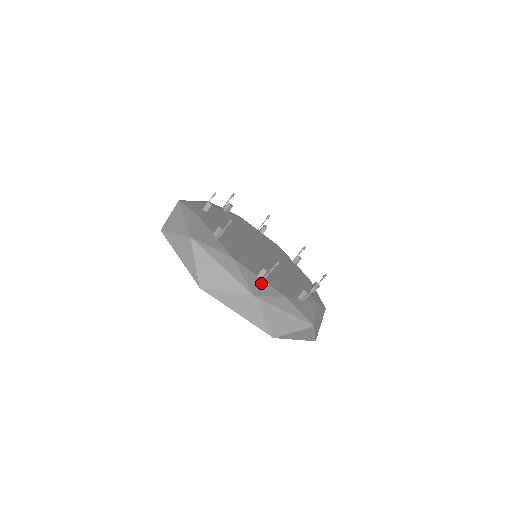
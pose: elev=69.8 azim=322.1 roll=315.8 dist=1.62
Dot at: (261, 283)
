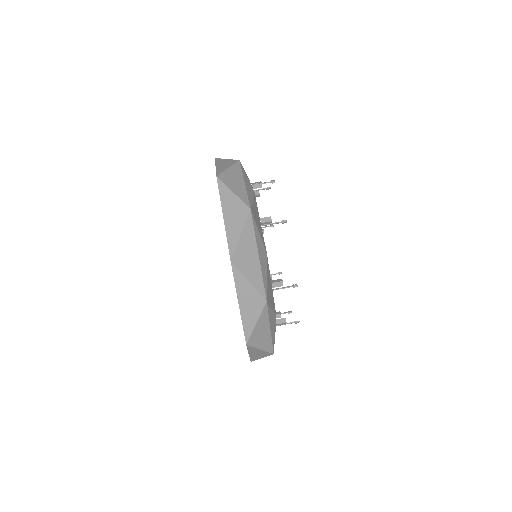
Dot at: occluded
